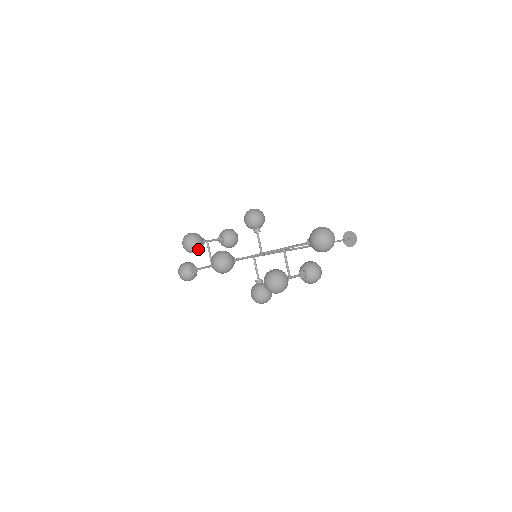
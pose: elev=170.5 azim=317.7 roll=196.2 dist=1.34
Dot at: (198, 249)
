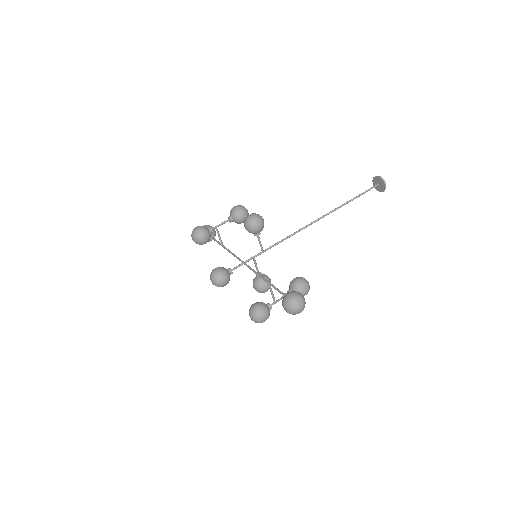
Dot at: (205, 243)
